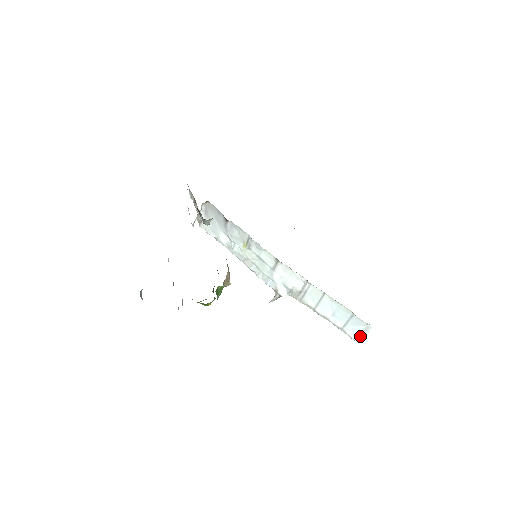
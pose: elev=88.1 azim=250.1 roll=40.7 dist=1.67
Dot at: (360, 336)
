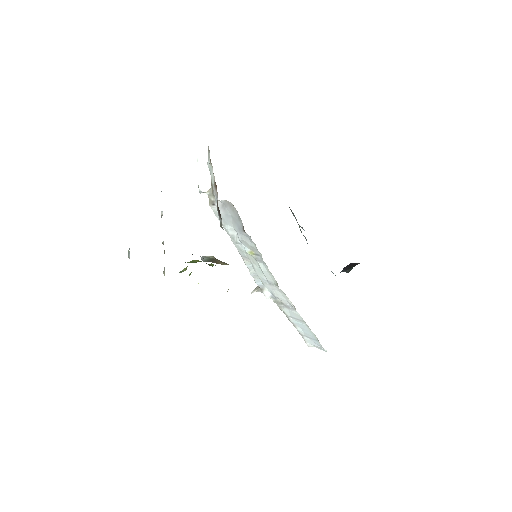
Dot at: (313, 346)
